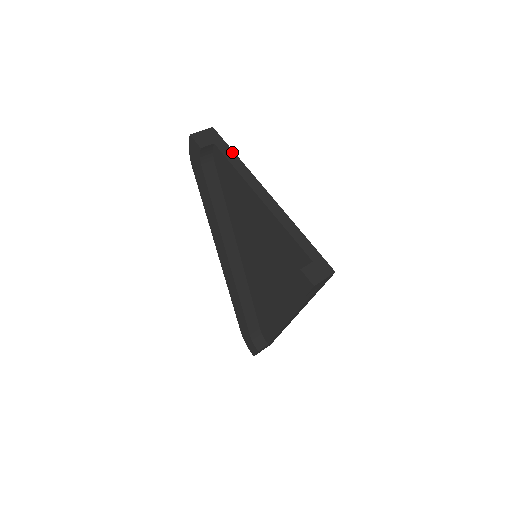
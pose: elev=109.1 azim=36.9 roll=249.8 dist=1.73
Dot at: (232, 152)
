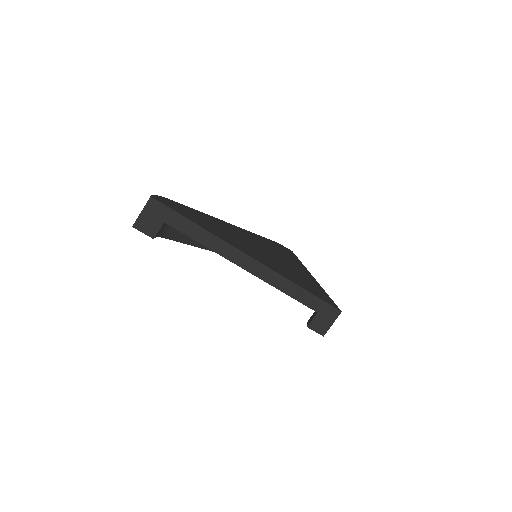
Dot at: (190, 223)
